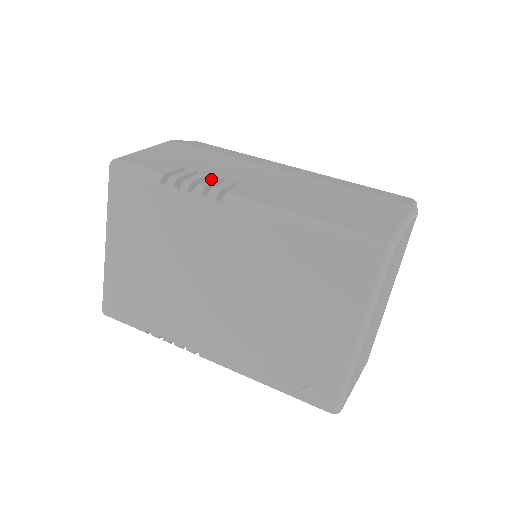
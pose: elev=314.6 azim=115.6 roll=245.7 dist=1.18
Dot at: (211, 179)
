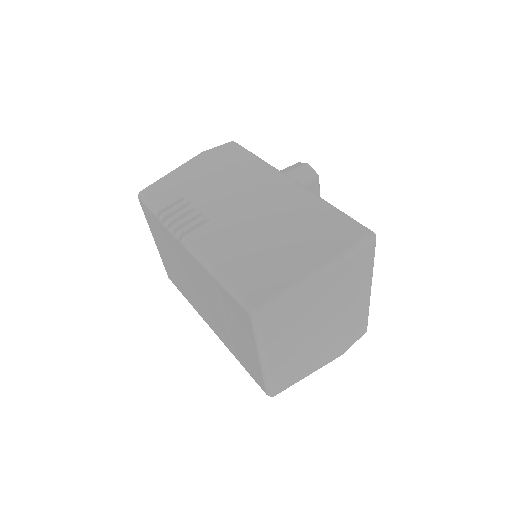
Dot at: (187, 217)
